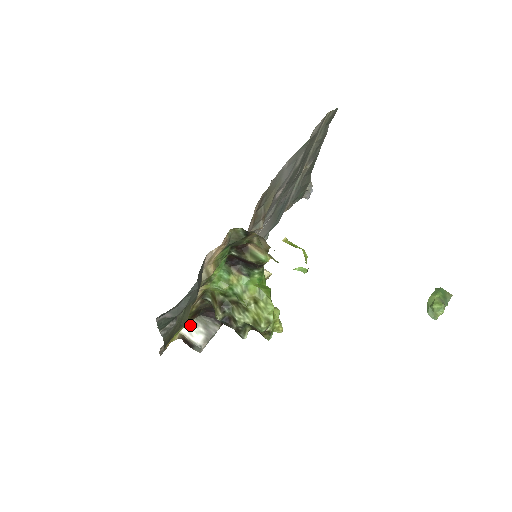
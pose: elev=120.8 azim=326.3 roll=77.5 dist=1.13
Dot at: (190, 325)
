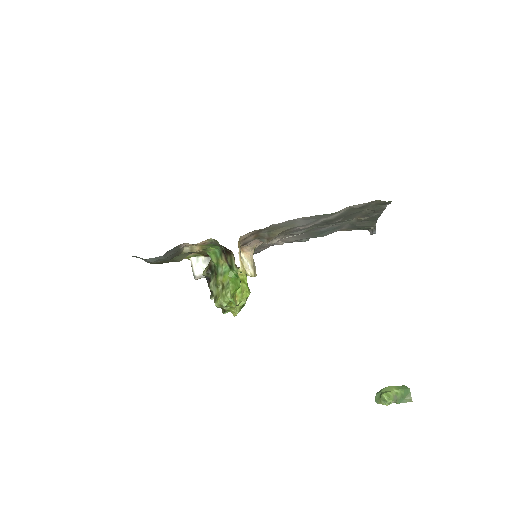
Dot at: (201, 258)
